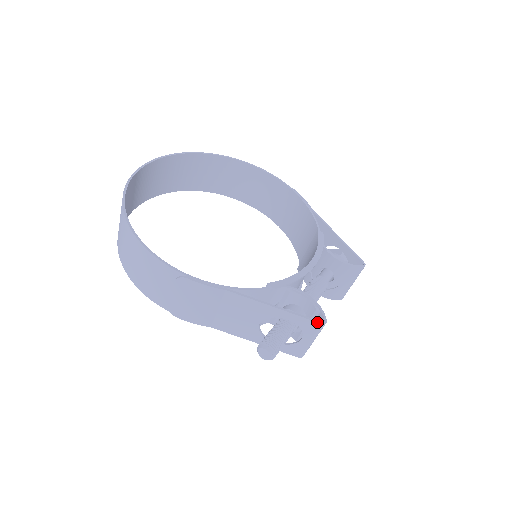
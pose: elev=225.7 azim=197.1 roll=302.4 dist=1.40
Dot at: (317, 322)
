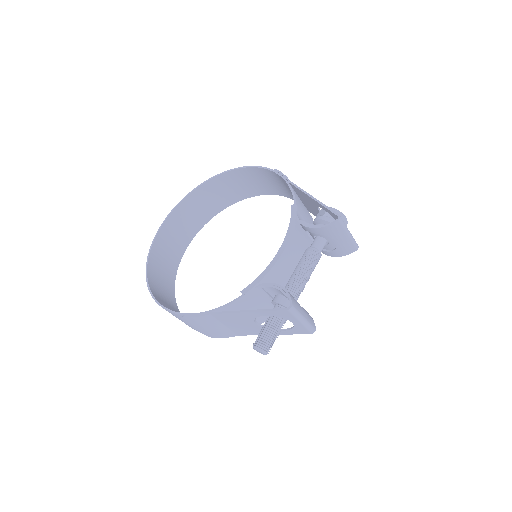
Dot at: (283, 310)
